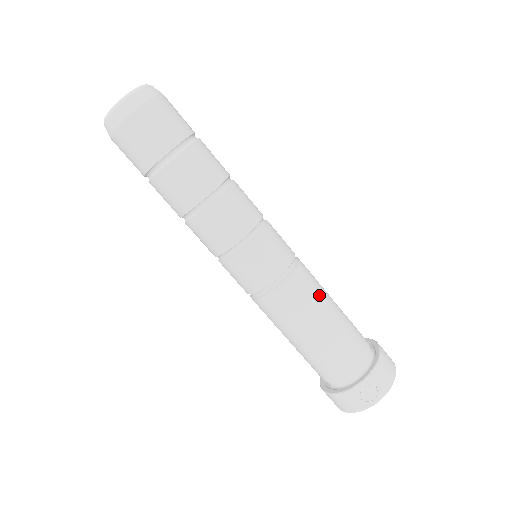
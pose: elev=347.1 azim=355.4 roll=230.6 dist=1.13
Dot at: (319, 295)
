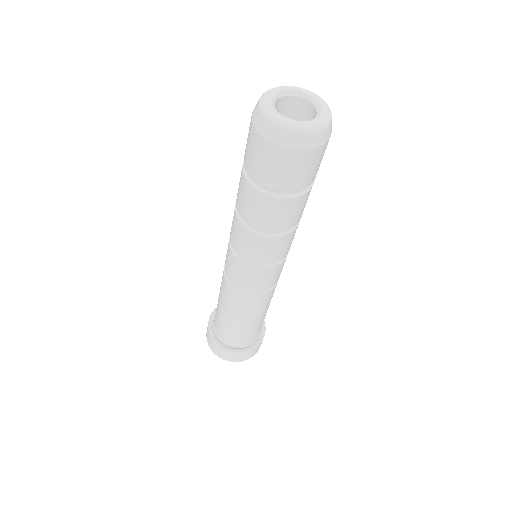
Dot at: occluded
